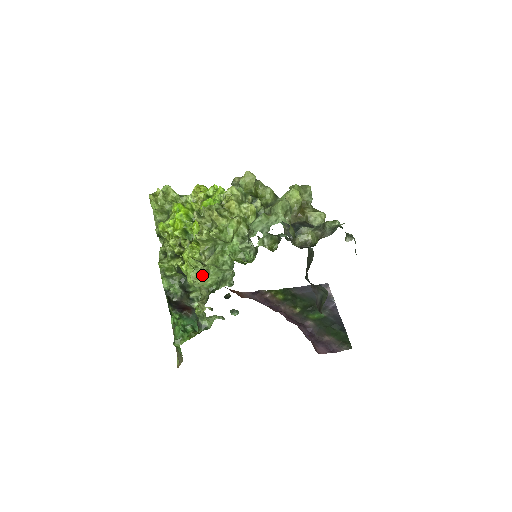
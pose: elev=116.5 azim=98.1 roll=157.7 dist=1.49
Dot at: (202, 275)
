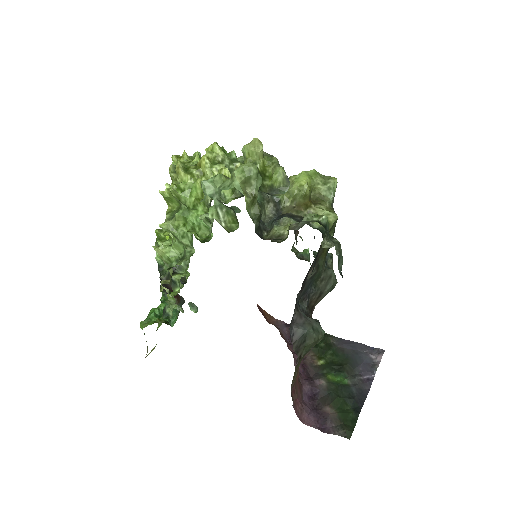
Dot at: occluded
